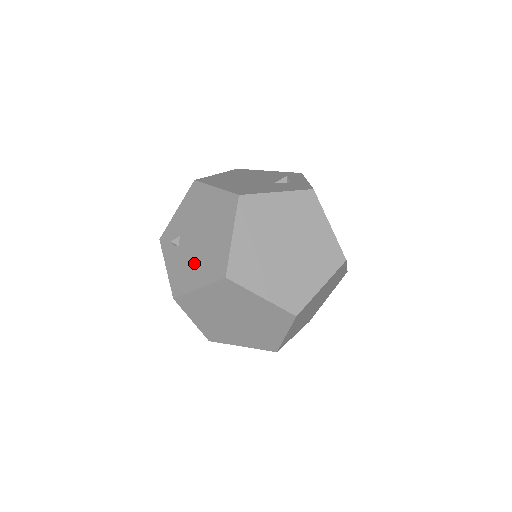
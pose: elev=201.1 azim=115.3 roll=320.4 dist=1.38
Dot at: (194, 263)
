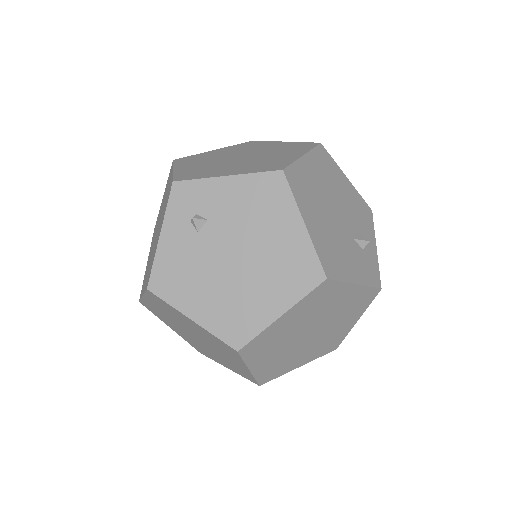
Dot at: (207, 283)
